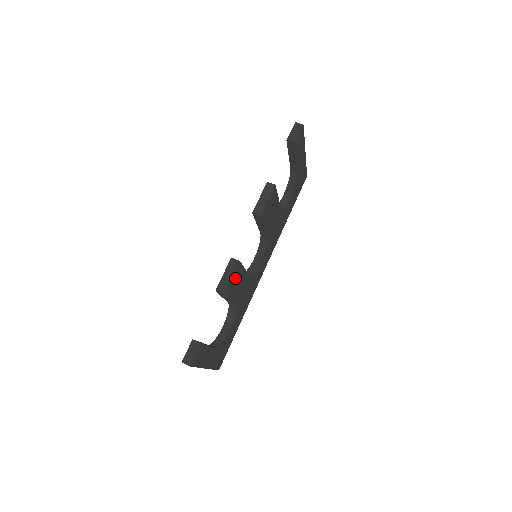
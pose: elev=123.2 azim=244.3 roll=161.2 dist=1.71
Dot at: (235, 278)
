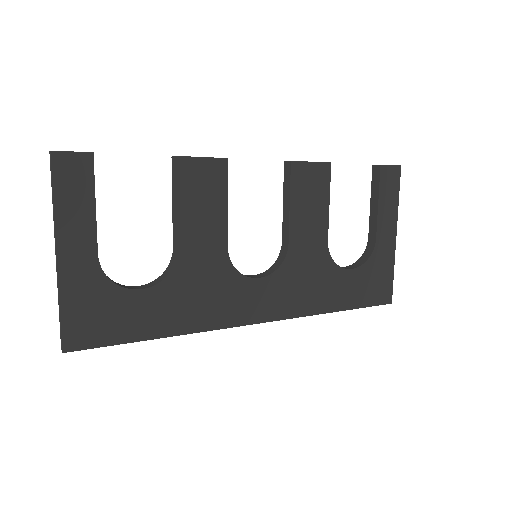
Dot at: (206, 176)
